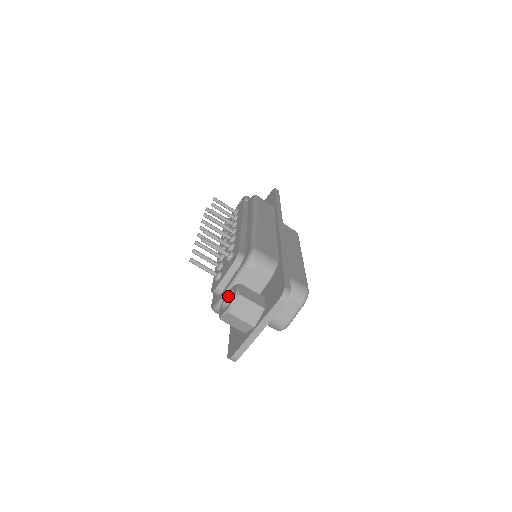
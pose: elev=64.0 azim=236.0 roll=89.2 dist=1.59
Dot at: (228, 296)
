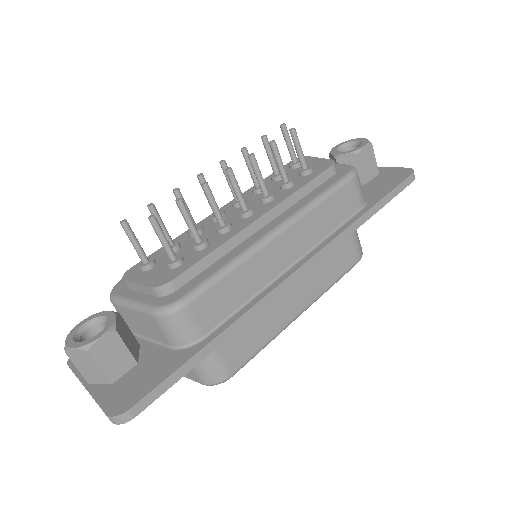
Dot at: (104, 318)
